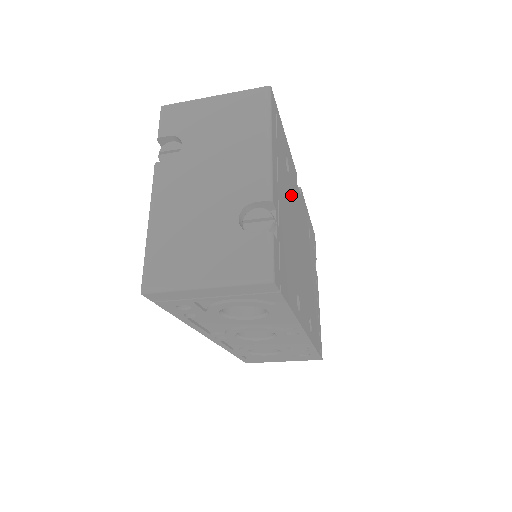
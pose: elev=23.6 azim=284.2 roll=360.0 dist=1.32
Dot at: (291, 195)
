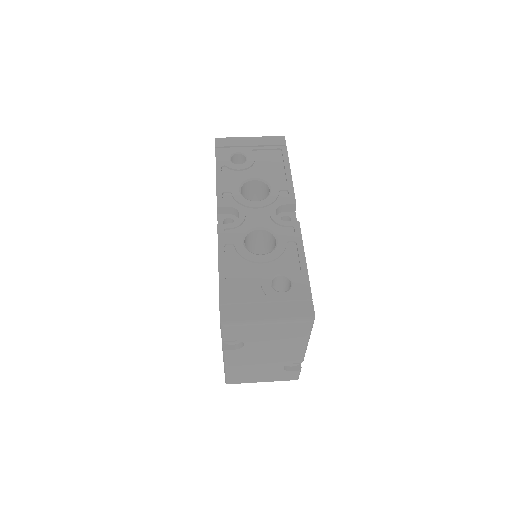
Dot at: occluded
